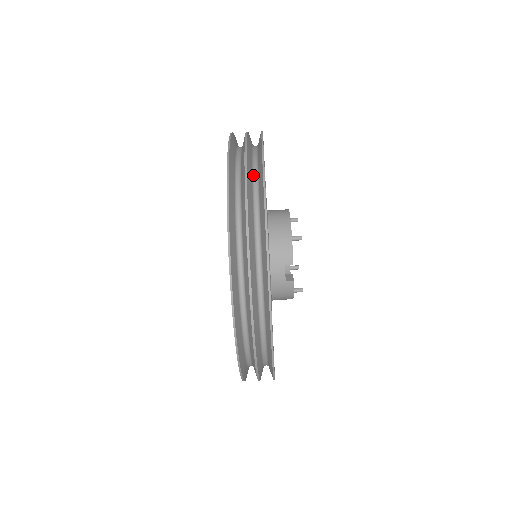
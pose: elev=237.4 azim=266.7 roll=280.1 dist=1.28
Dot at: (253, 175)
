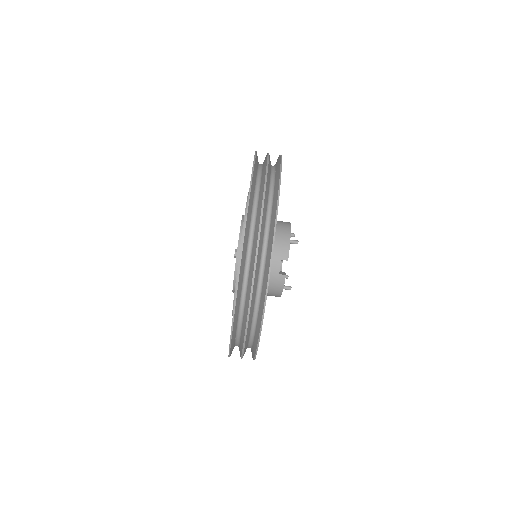
Dot at: (271, 179)
